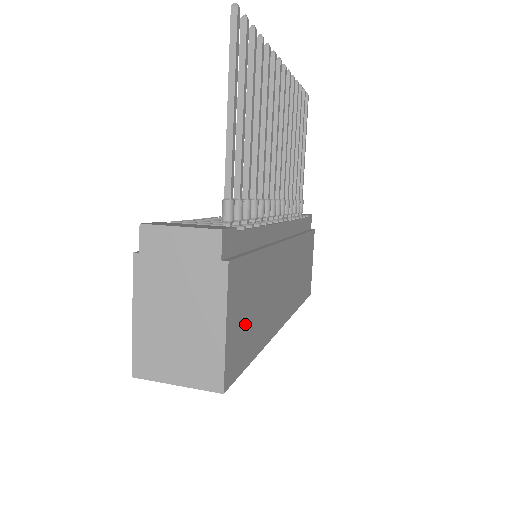
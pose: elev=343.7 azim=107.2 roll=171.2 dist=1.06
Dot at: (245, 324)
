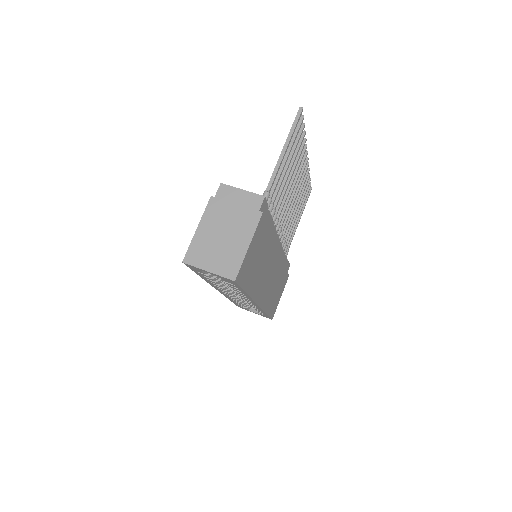
Dot at: (253, 261)
